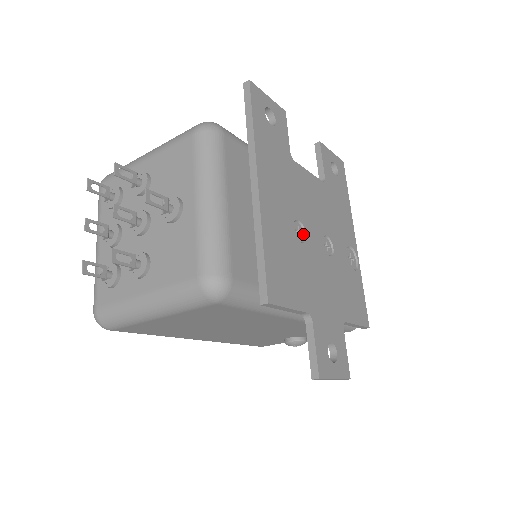
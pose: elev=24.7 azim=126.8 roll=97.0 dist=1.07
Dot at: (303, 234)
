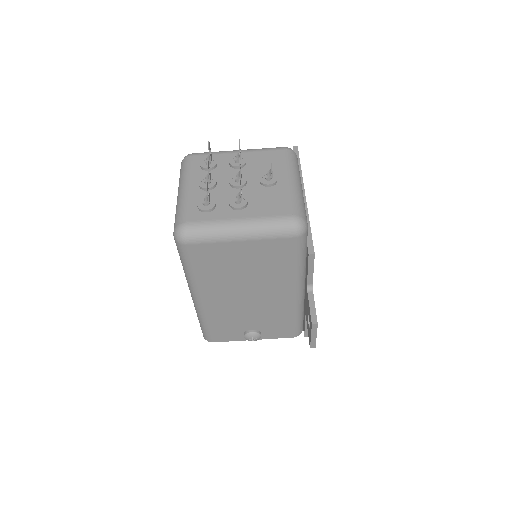
Dot at: occluded
